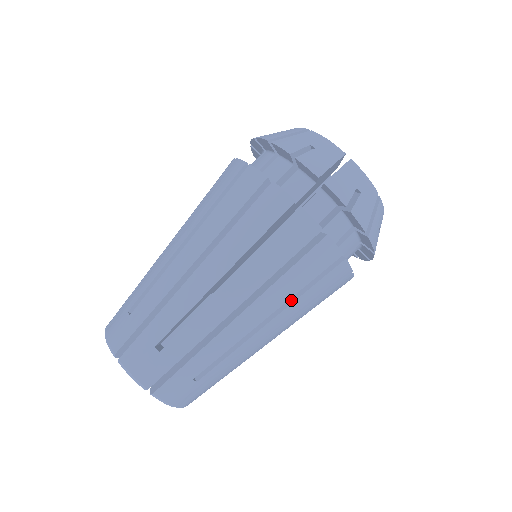
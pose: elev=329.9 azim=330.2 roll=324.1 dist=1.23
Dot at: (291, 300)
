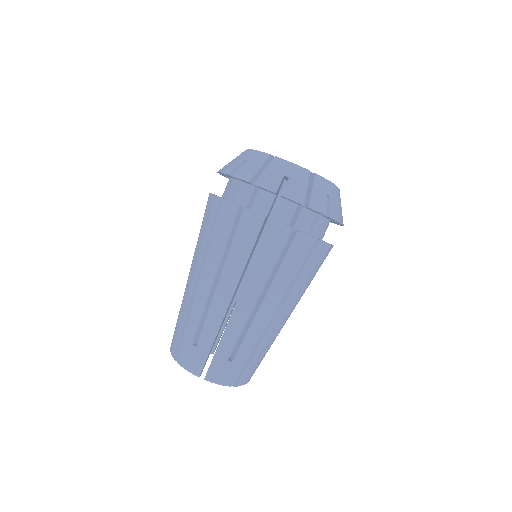
Dot at: occluded
